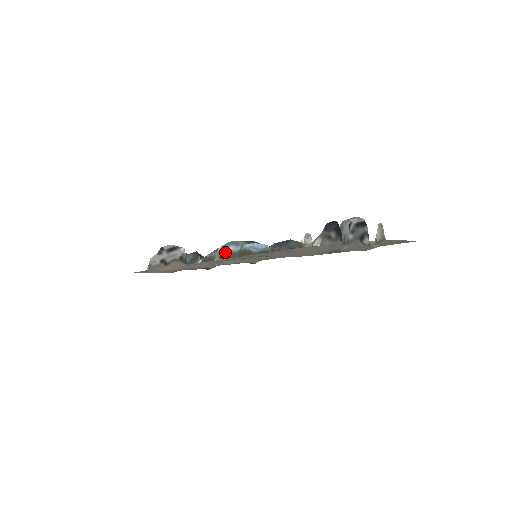
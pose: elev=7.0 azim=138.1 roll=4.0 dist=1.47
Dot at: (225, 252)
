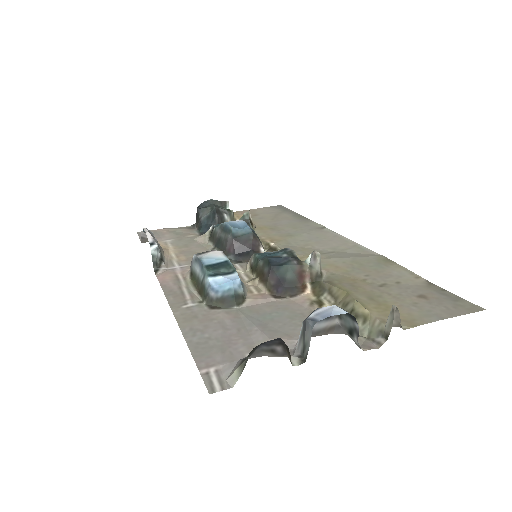
Dot at: (194, 269)
